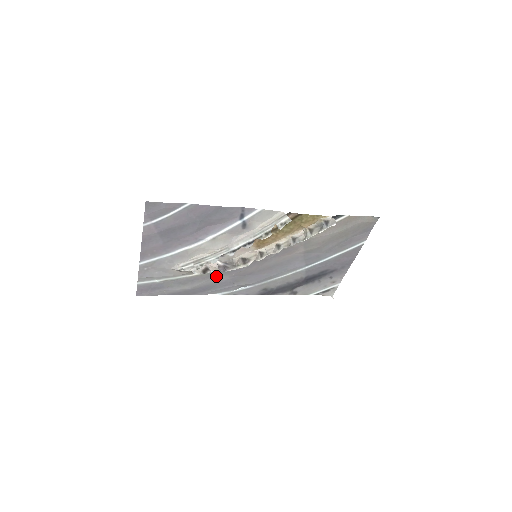
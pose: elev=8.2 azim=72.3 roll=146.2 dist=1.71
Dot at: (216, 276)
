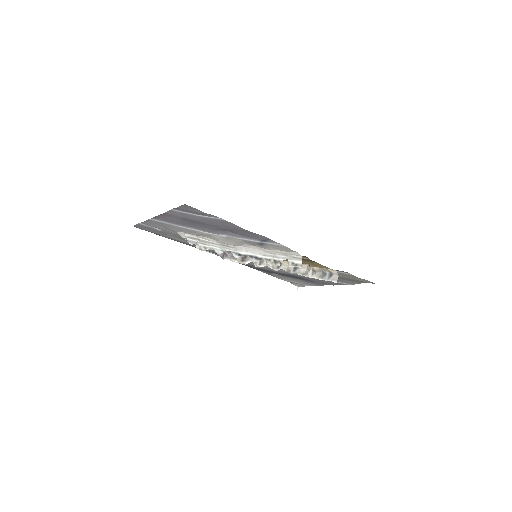
Dot at: occluded
